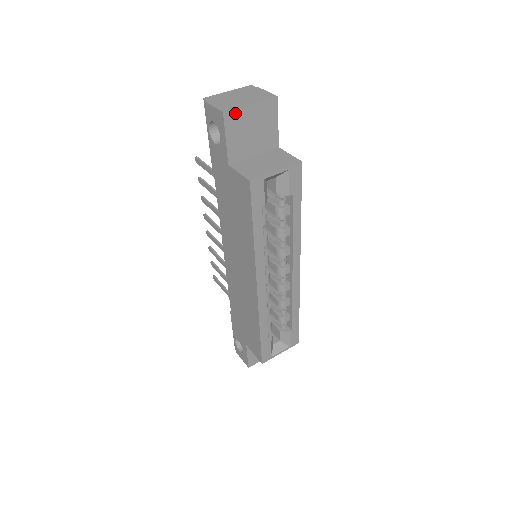
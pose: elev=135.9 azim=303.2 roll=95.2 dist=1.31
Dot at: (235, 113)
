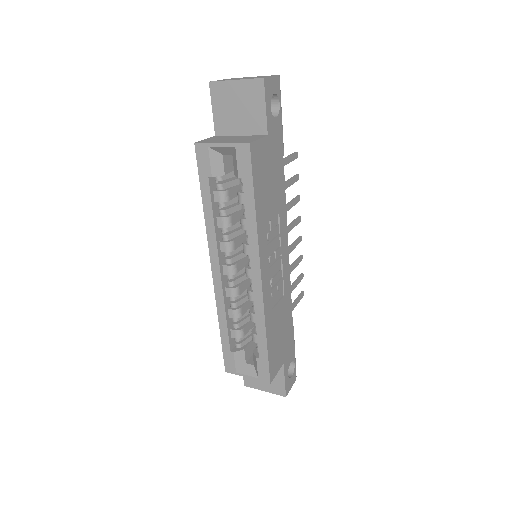
Dot at: (220, 85)
